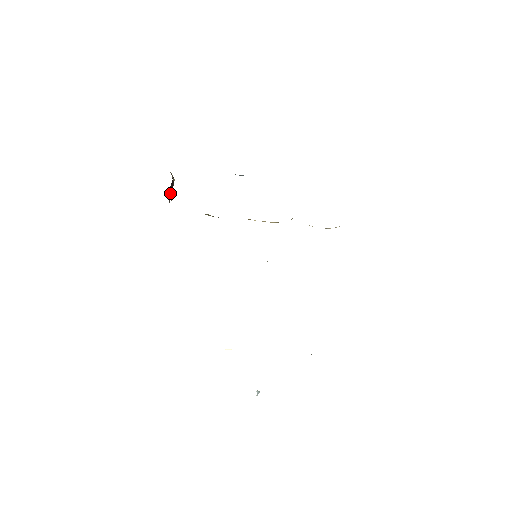
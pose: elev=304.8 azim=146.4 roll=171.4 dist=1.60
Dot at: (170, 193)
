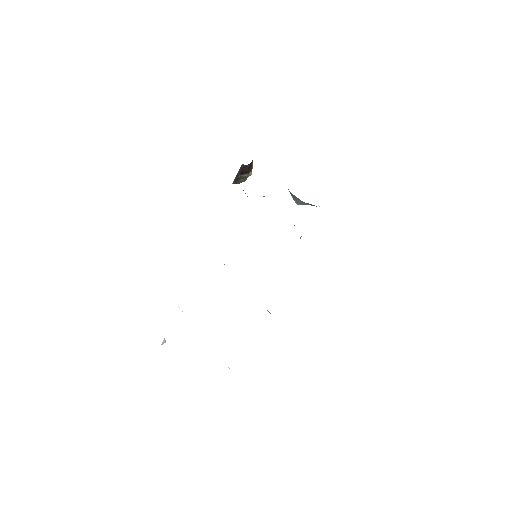
Dot at: (239, 172)
